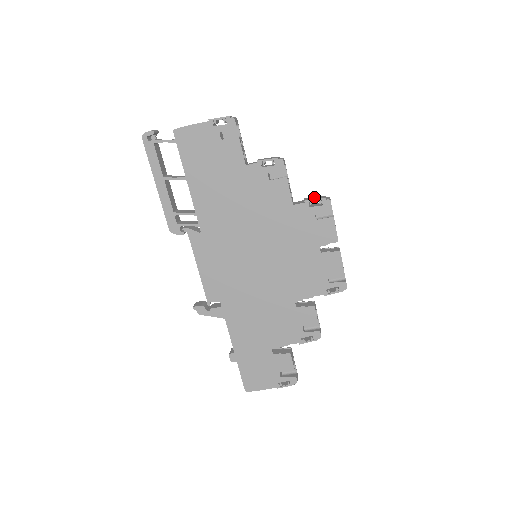
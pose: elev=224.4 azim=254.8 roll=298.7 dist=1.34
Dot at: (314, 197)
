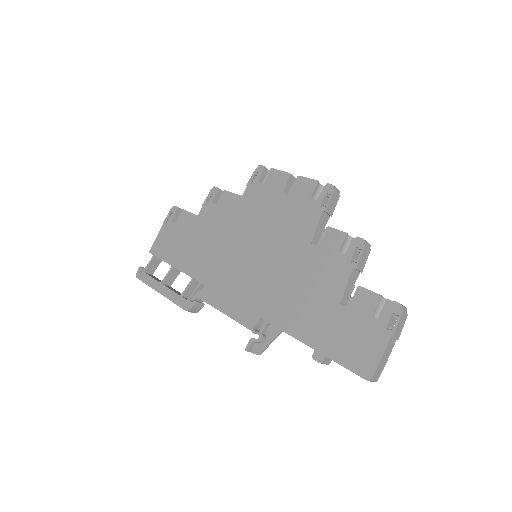
Dot at: occluded
